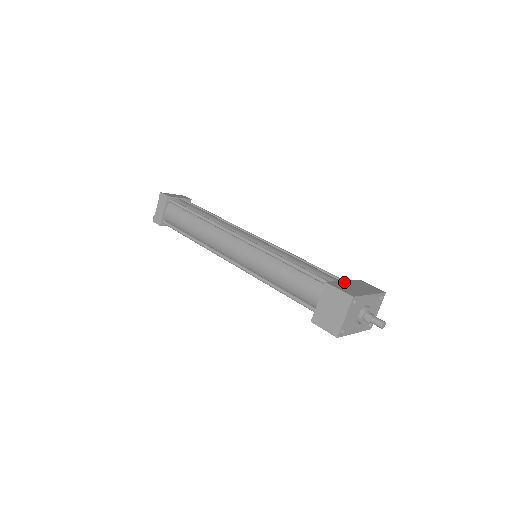
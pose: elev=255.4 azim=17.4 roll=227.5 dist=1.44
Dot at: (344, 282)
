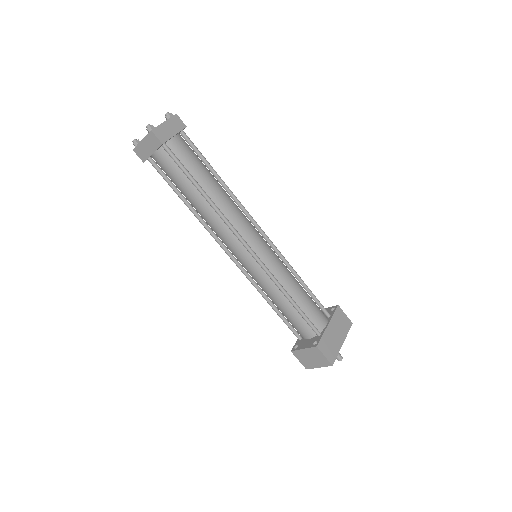
Dot at: (328, 330)
